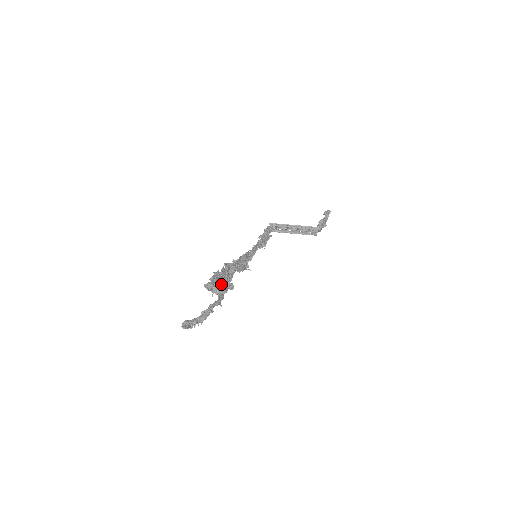
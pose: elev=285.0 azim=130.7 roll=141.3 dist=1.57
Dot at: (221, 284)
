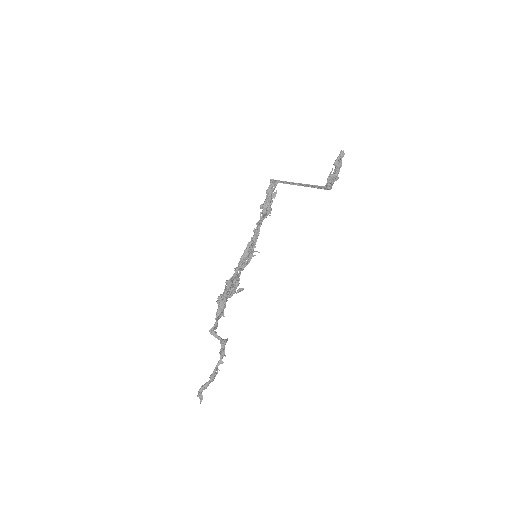
Dot at: (229, 297)
